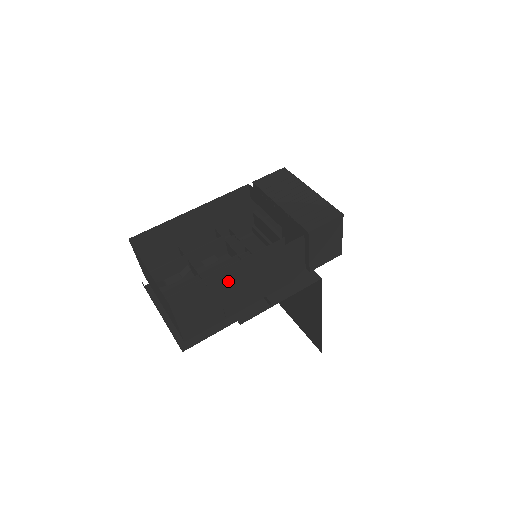
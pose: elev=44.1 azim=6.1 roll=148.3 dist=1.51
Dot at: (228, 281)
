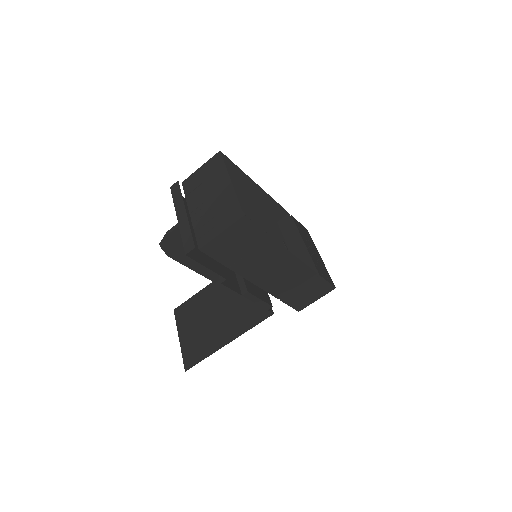
Dot at: (271, 246)
